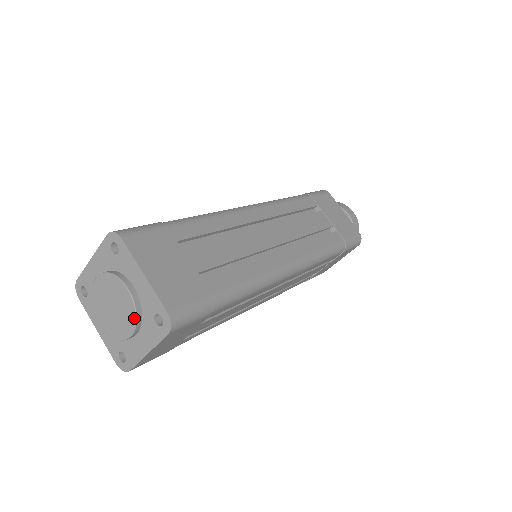
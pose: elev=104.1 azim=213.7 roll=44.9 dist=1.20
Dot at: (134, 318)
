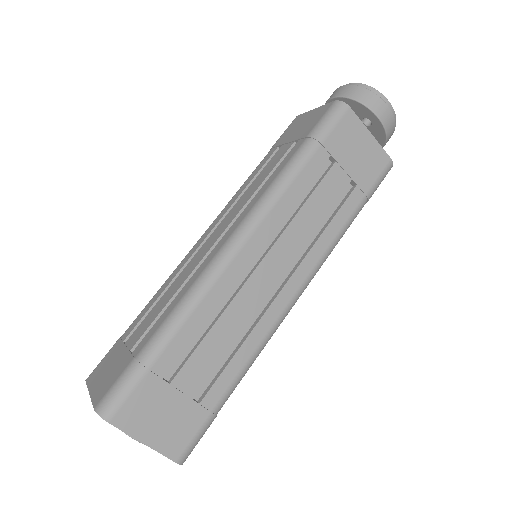
Dot at: occluded
